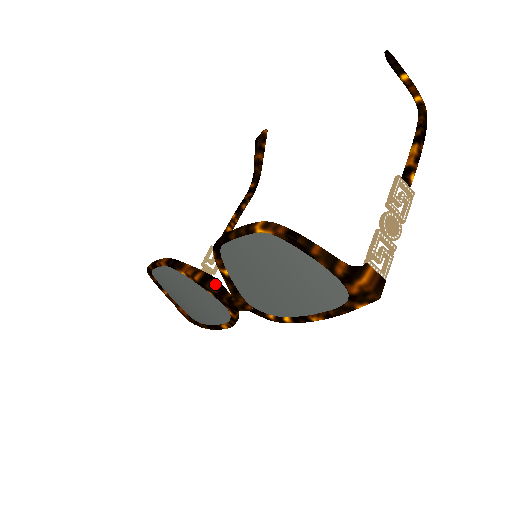
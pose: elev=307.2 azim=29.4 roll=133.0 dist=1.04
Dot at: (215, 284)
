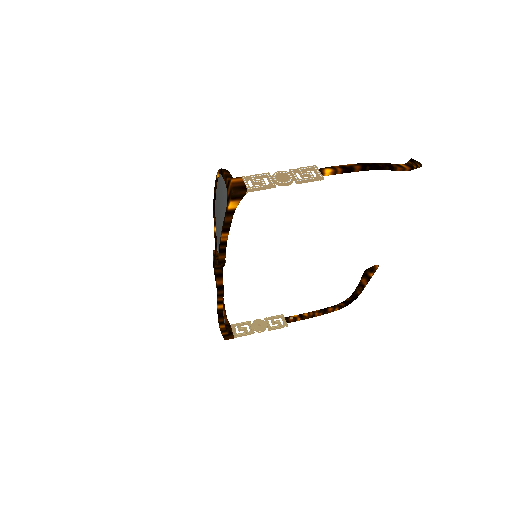
Dot at: occluded
